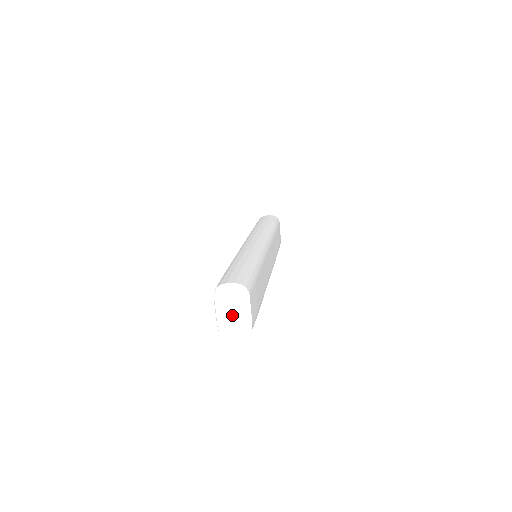
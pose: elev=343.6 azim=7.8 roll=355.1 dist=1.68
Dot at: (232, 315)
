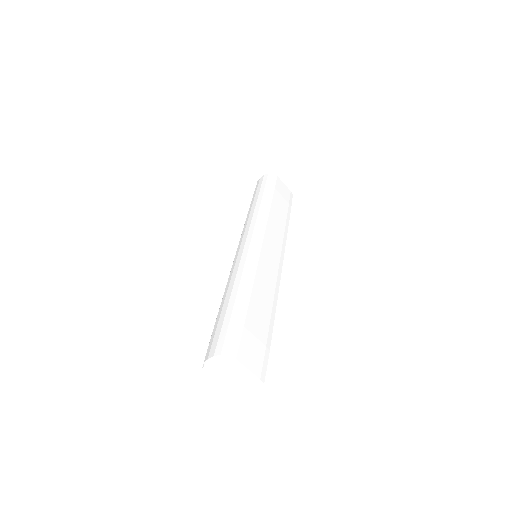
Dot at: (235, 382)
